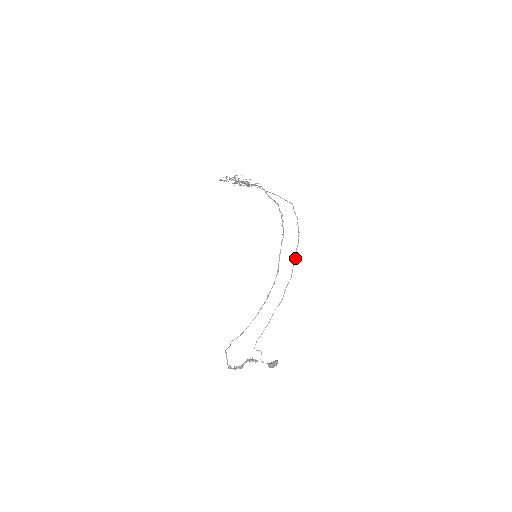
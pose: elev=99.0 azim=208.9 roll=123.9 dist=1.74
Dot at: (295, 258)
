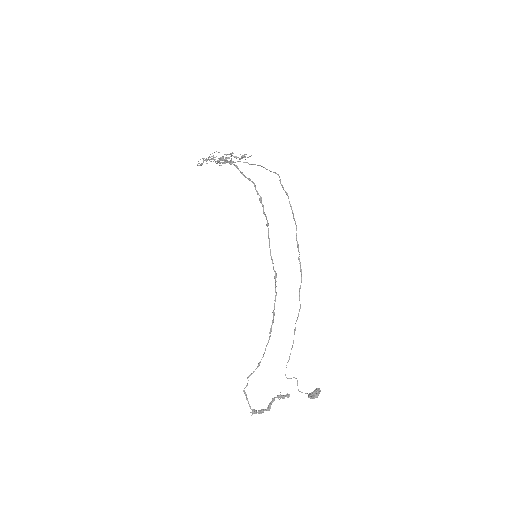
Dot at: (298, 251)
